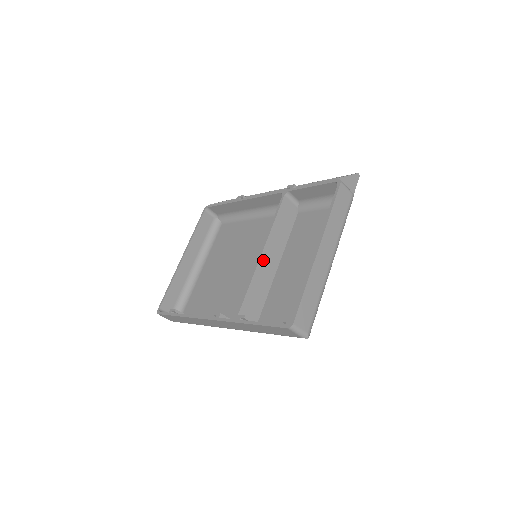
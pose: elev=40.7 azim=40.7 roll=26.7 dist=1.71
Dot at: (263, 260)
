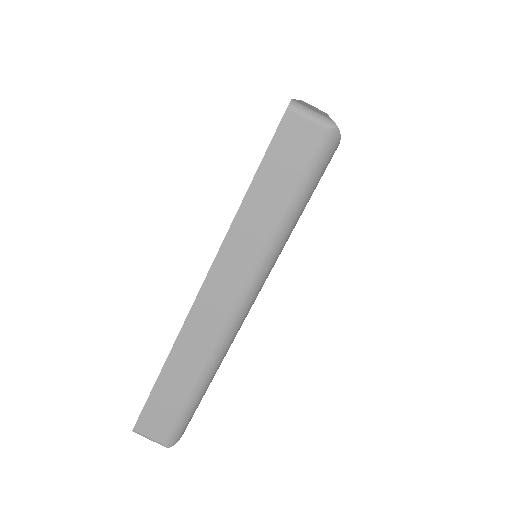
Dot at: occluded
